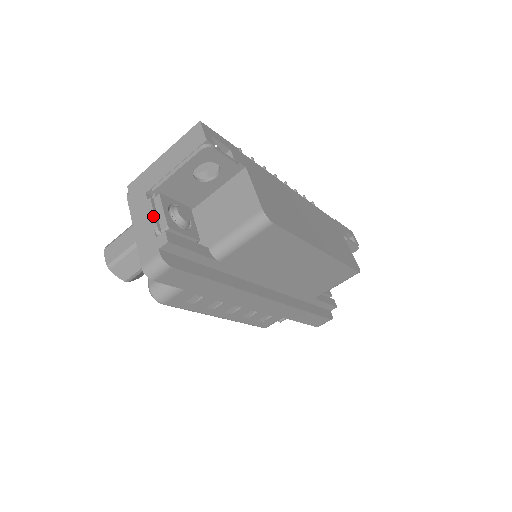
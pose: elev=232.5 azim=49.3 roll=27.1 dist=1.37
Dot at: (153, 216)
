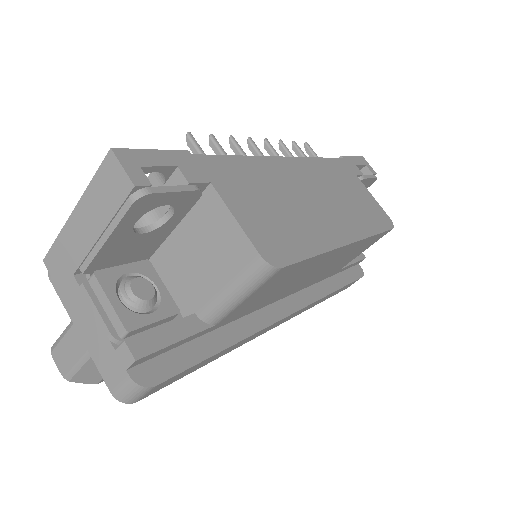
Dot at: (98, 316)
